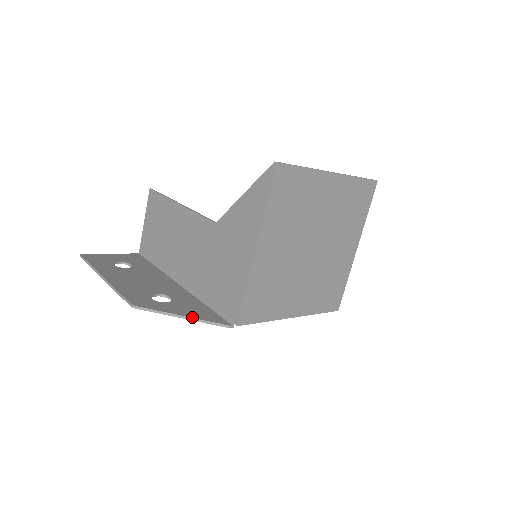
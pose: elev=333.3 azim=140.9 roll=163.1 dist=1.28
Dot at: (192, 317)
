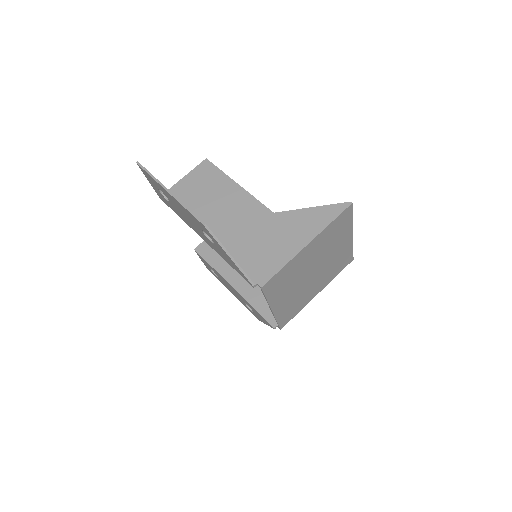
Dot at: occluded
